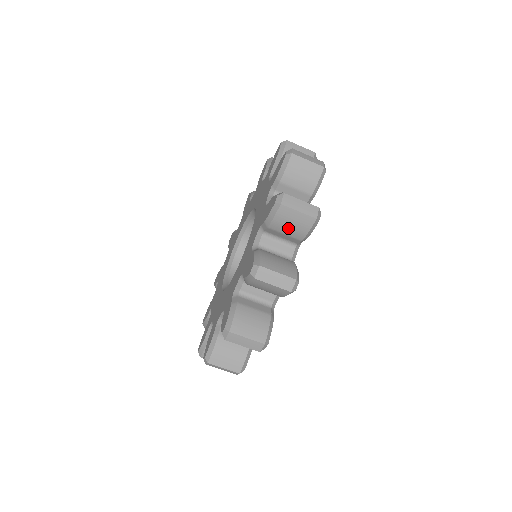
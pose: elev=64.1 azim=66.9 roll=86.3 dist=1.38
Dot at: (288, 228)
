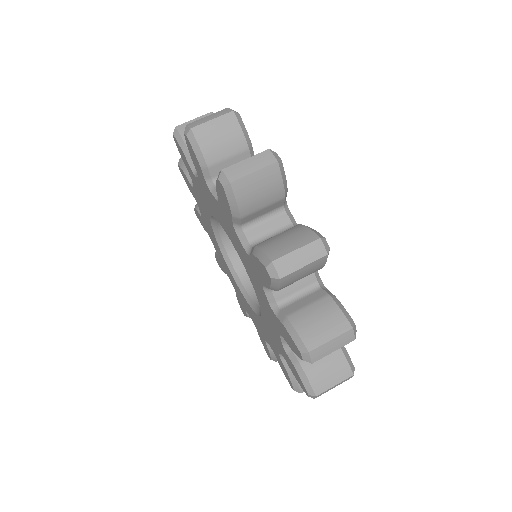
Dot at: occluded
